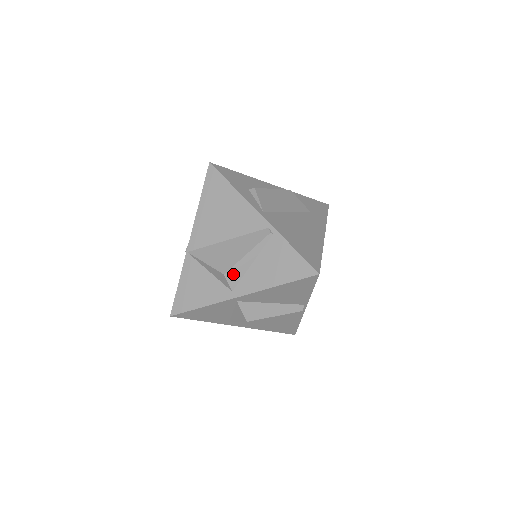
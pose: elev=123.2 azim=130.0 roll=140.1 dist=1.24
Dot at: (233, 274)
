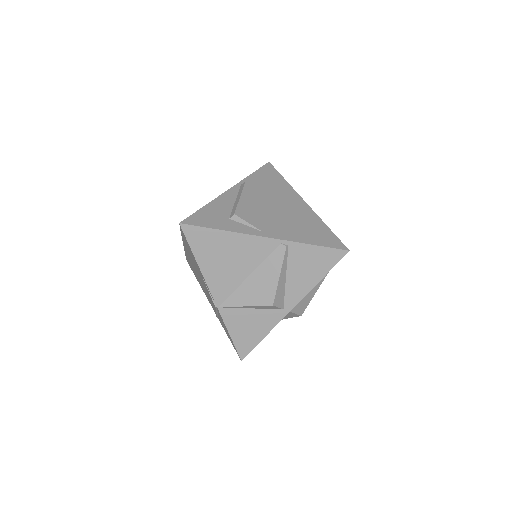
Dot at: (278, 299)
